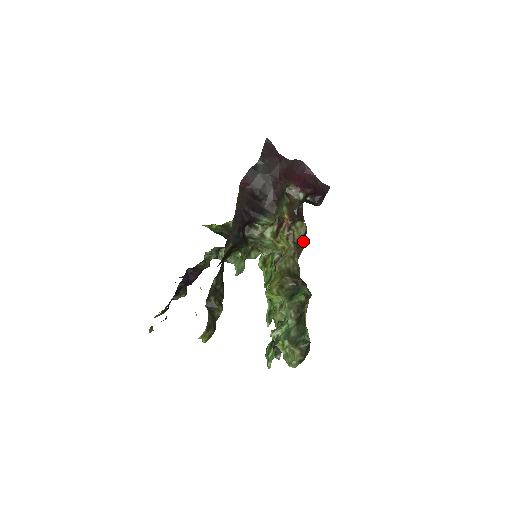
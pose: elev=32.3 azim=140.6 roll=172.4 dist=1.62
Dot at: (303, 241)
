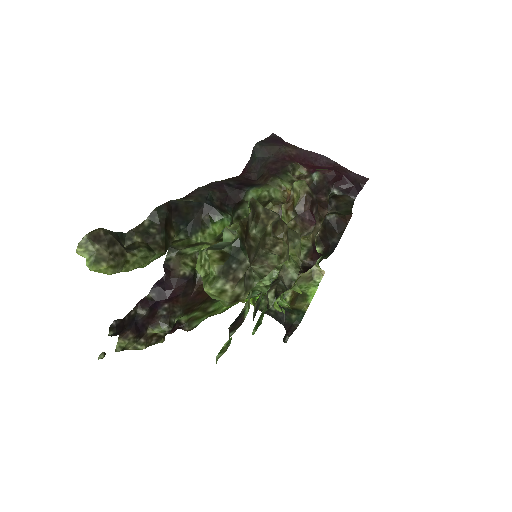
Dot at: (311, 214)
